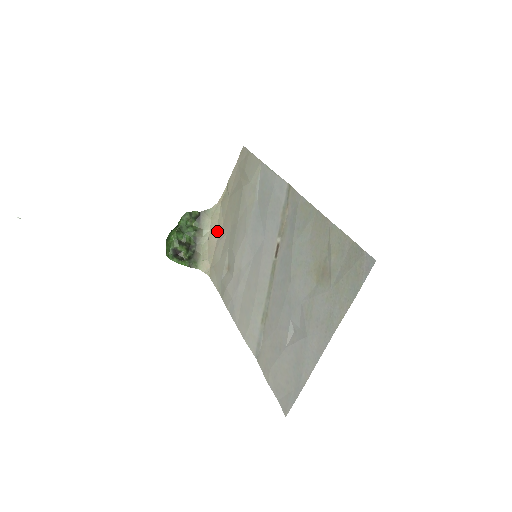
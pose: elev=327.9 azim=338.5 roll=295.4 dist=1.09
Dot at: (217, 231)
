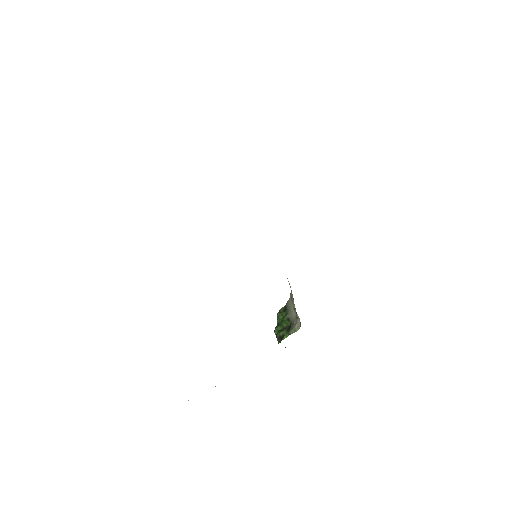
Dot at: (293, 299)
